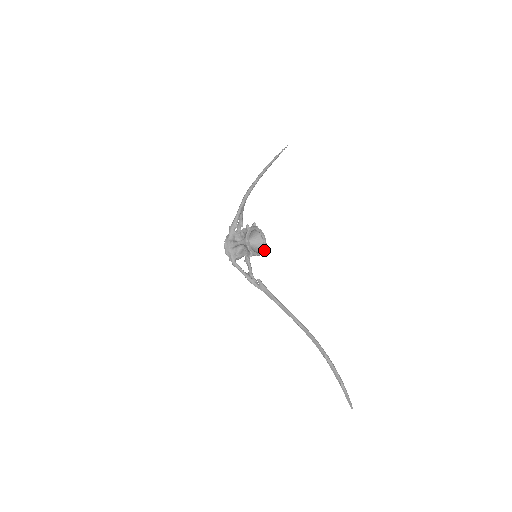
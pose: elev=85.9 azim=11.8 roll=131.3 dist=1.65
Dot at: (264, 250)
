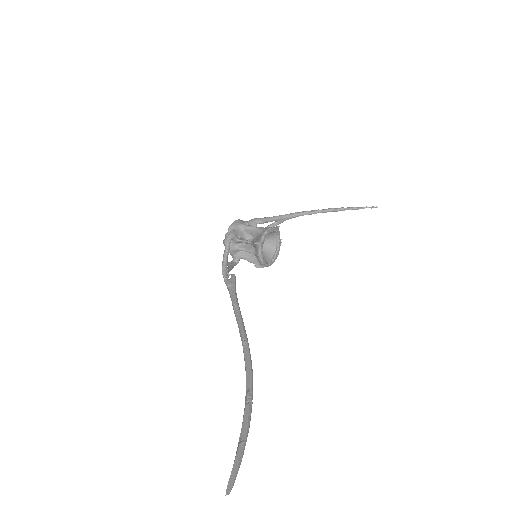
Dot at: (266, 264)
